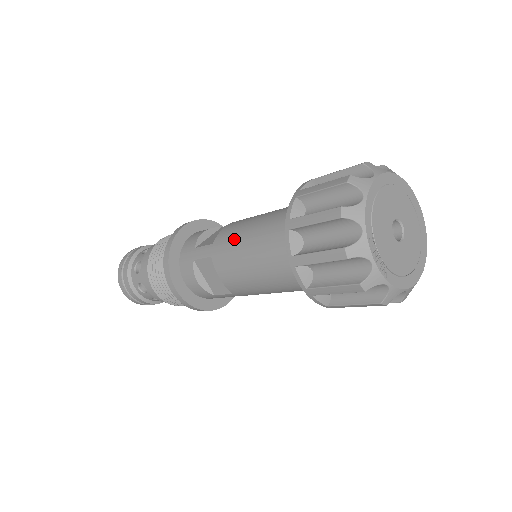
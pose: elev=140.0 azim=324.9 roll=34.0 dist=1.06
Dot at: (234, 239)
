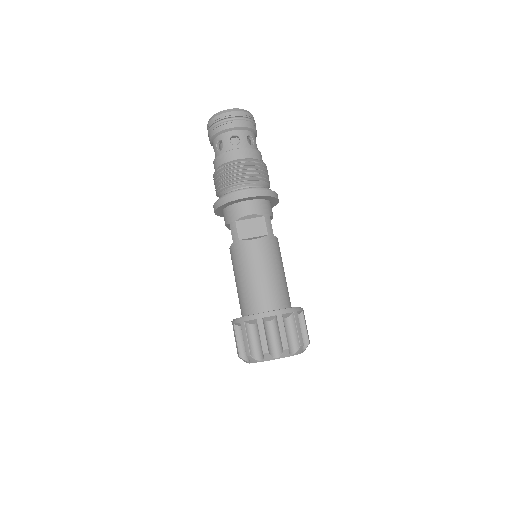
Dot at: (242, 262)
